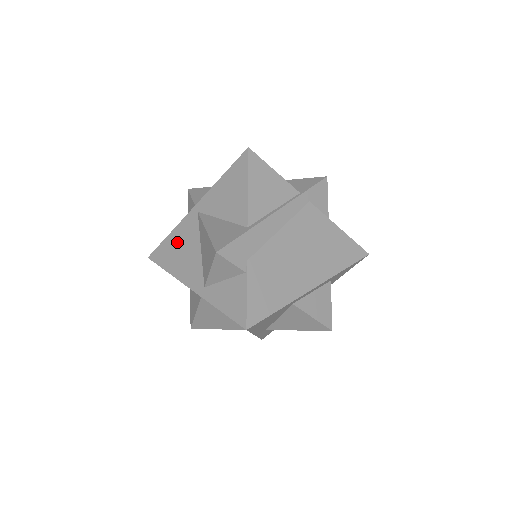
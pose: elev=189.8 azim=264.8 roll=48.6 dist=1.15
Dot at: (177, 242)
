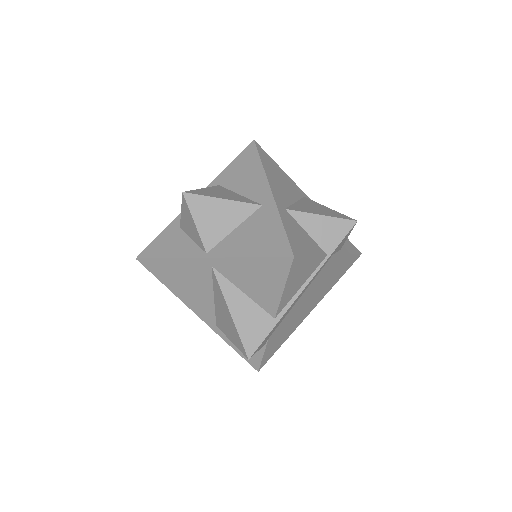
Dot at: (180, 273)
